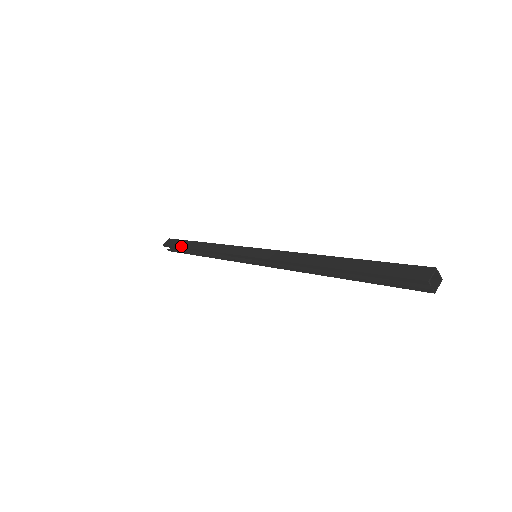
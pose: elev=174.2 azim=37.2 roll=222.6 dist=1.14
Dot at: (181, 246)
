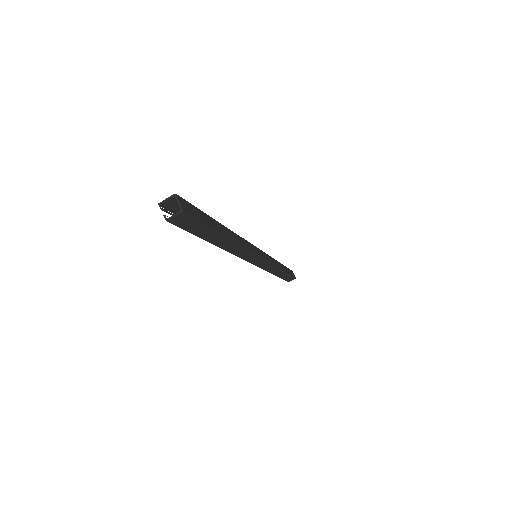
Dot at: occluded
